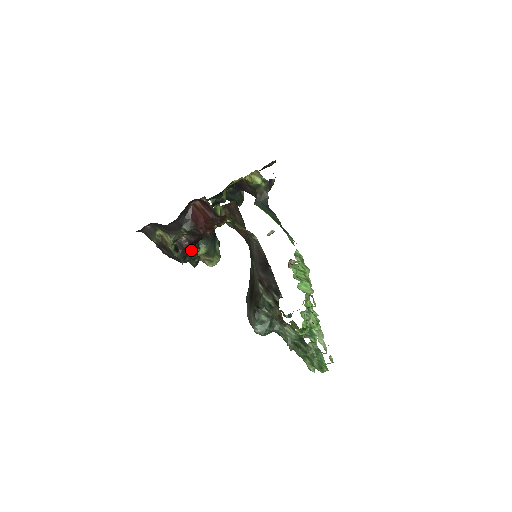
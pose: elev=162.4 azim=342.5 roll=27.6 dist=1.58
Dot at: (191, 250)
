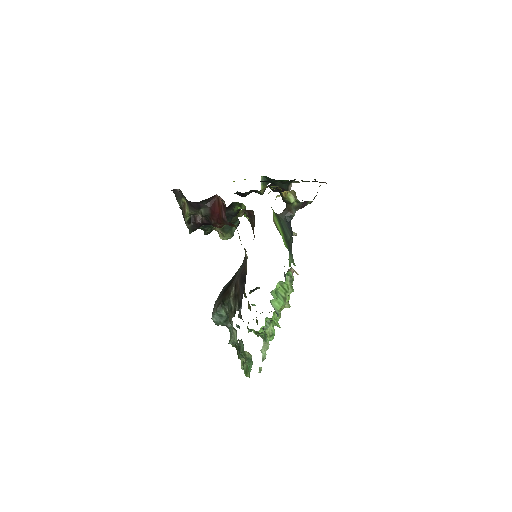
Dot at: occluded
